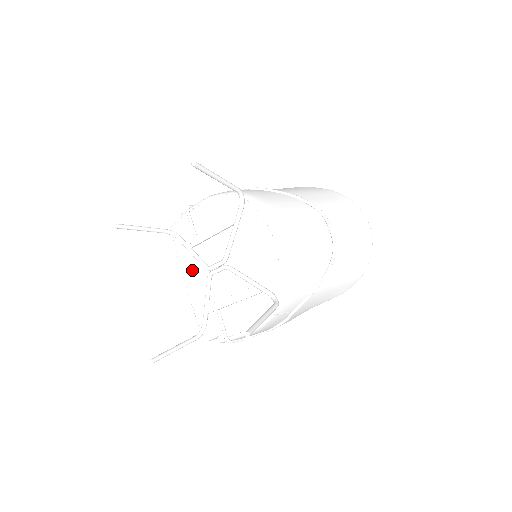
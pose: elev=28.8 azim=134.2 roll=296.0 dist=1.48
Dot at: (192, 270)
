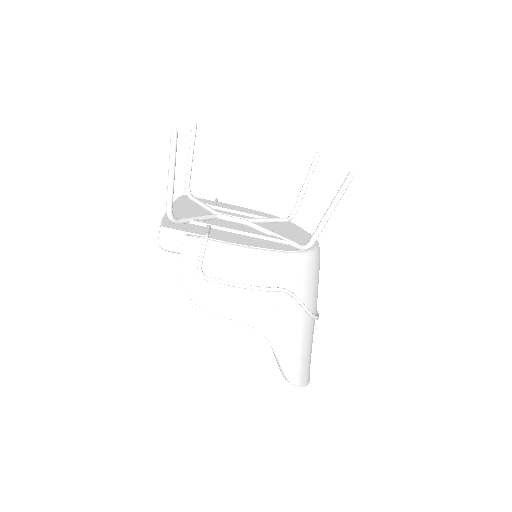
Dot at: (190, 208)
